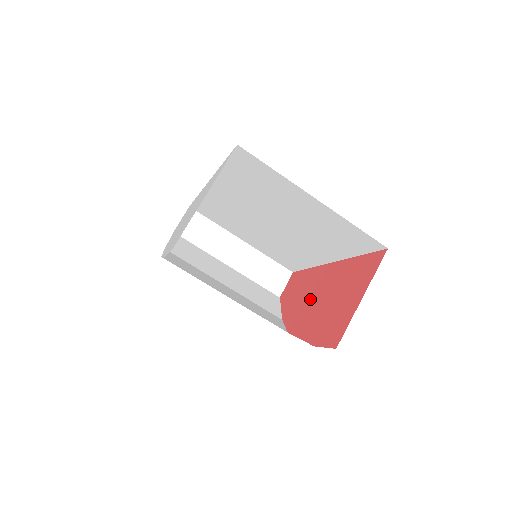
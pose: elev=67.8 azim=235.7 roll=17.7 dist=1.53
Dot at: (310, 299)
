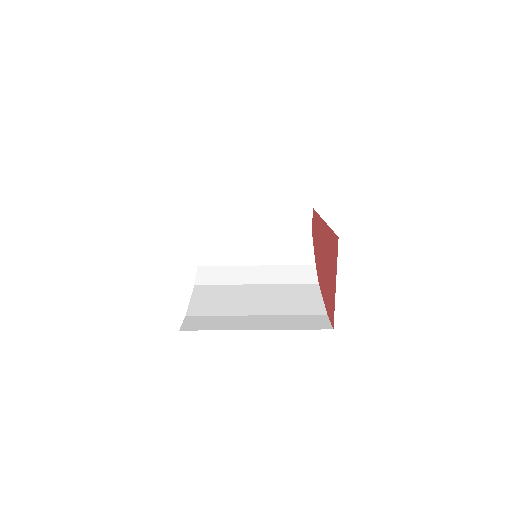
Dot at: (321, 256)
